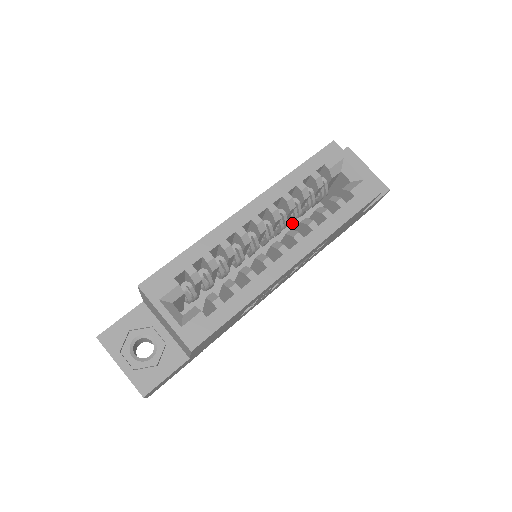
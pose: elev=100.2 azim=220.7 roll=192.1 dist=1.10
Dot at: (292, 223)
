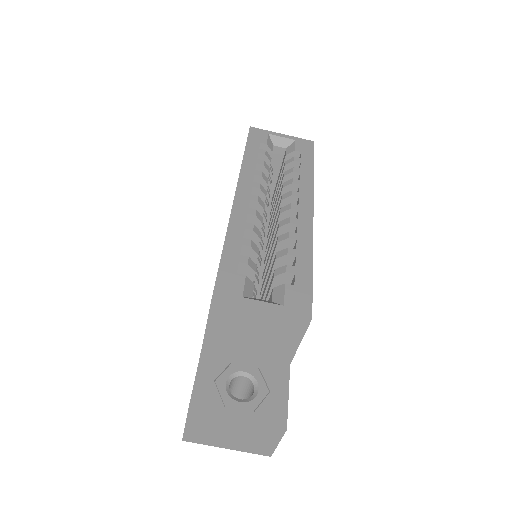
Dot at: occluded
